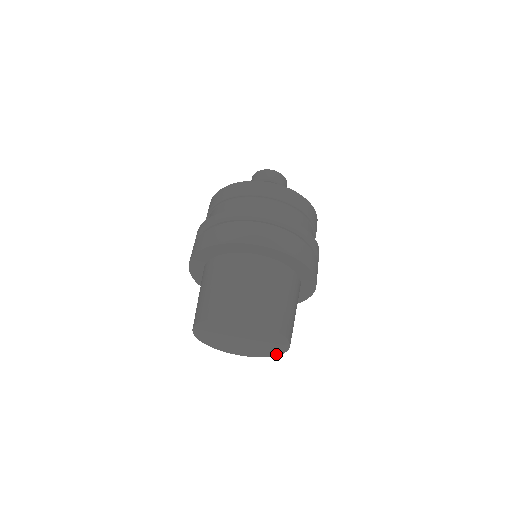
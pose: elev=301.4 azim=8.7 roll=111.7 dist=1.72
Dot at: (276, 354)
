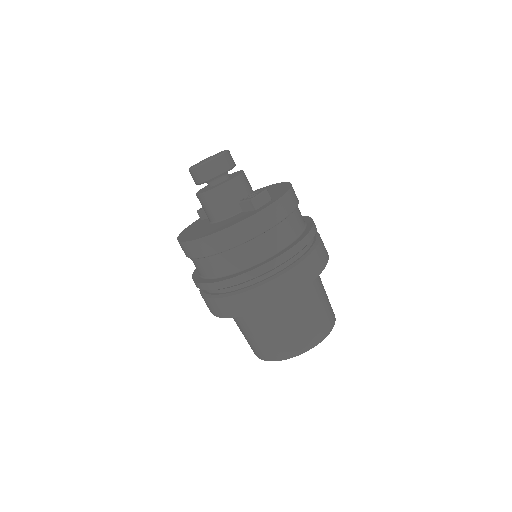
Dot at: occluded
